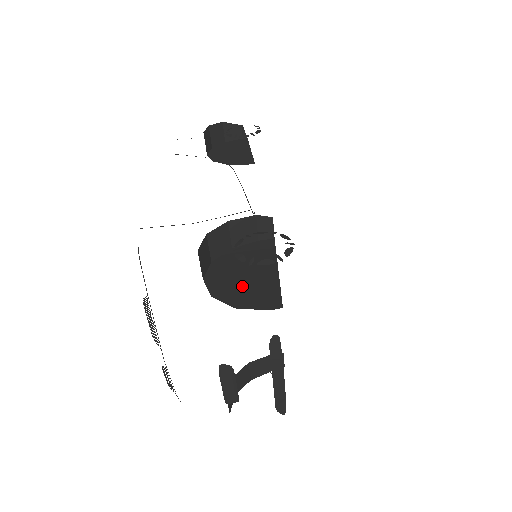
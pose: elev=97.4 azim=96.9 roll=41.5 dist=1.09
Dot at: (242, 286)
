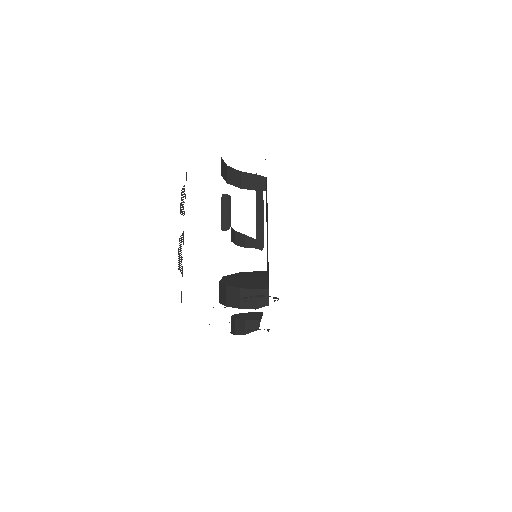
Dot at: occluded
